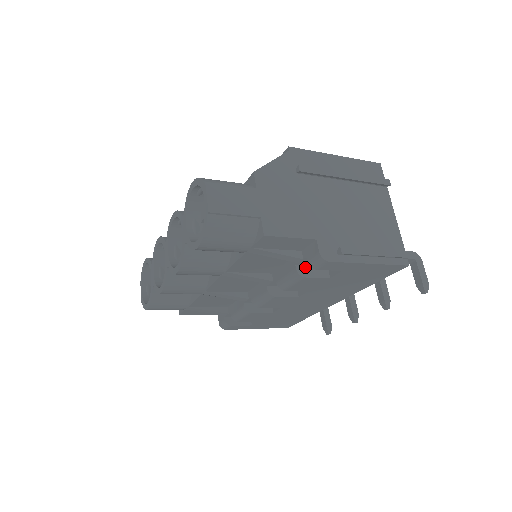
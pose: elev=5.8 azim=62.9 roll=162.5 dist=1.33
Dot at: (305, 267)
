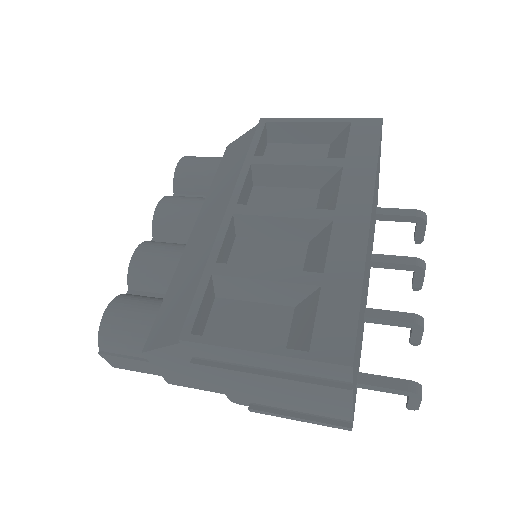
Dot at: occluded
